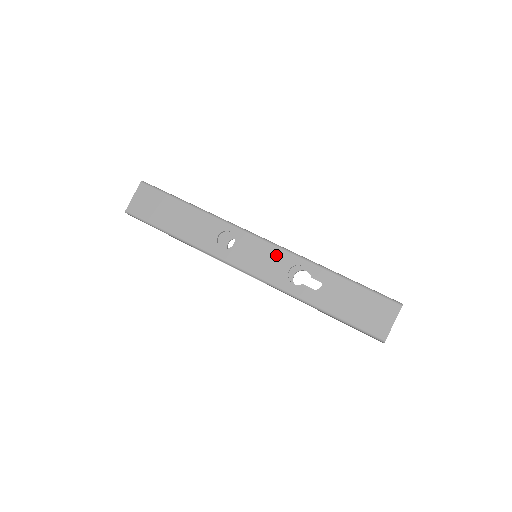
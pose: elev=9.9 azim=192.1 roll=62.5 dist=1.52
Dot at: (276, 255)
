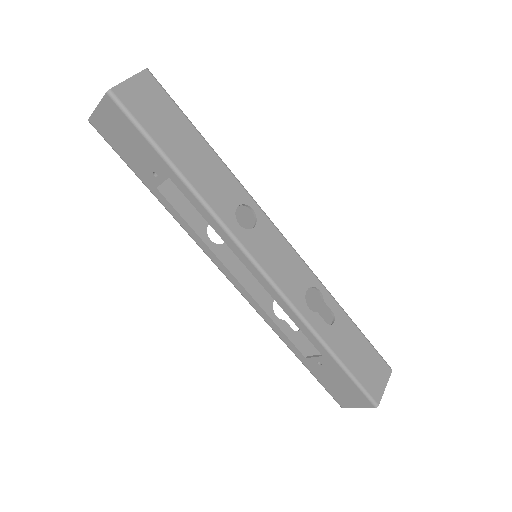
Dot at: (297, 265)
